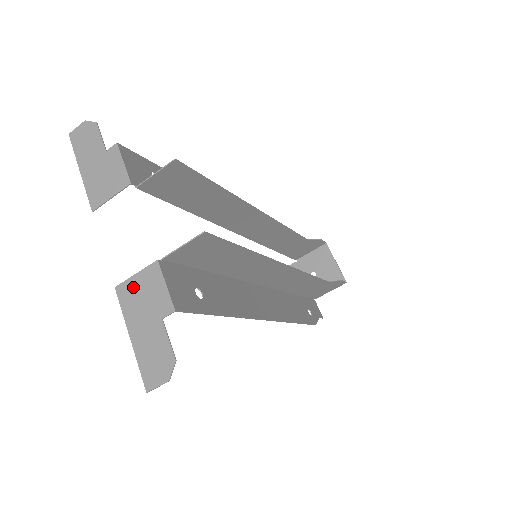
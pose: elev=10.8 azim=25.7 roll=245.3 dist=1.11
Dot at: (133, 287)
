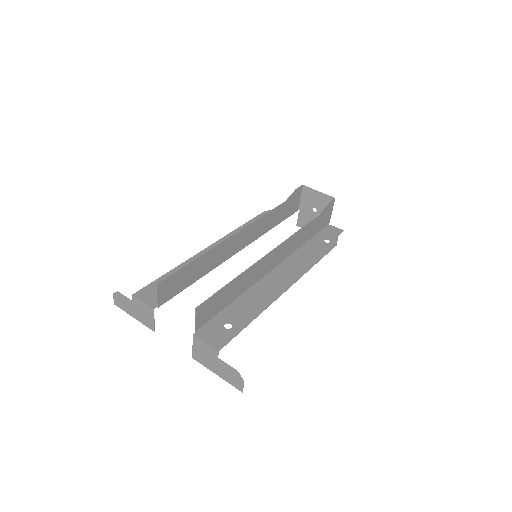
Dot at: (197, 353)
